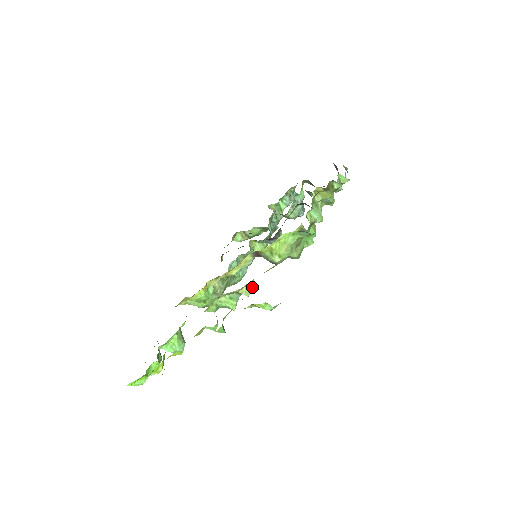
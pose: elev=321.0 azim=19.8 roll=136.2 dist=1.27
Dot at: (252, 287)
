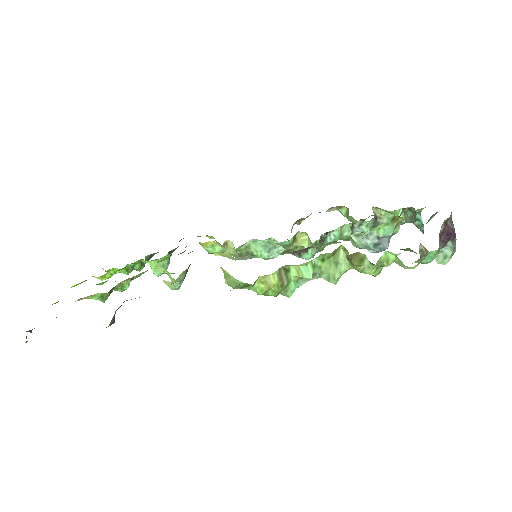
Dot at: (175, 286)
